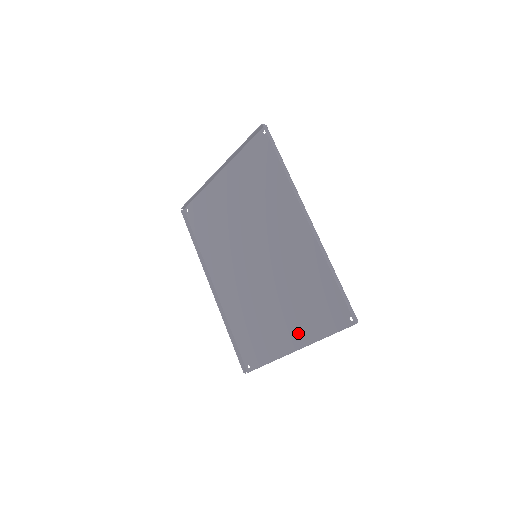
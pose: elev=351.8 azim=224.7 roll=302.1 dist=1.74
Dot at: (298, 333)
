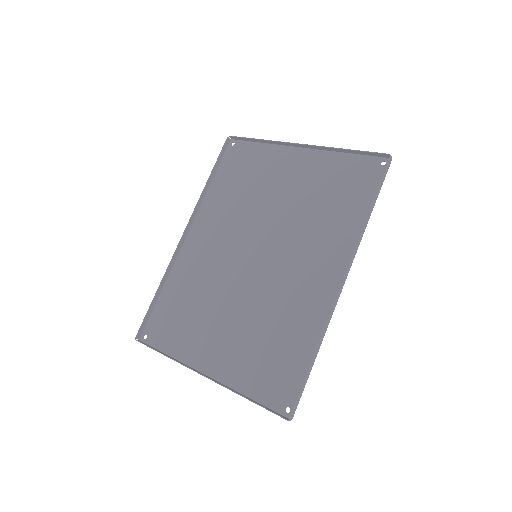
Dot at: (224, 364)
